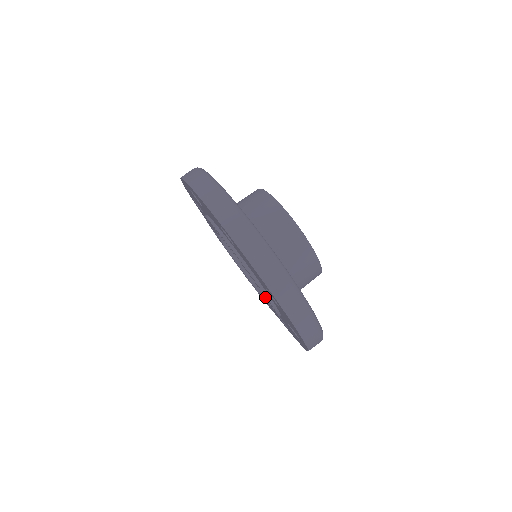
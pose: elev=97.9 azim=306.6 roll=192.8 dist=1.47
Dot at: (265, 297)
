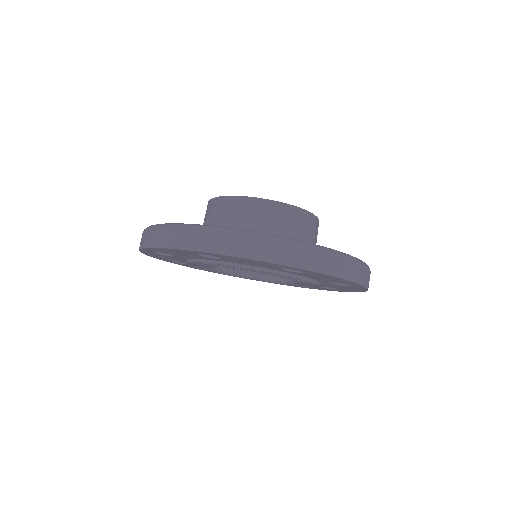
Dot at: occluded
